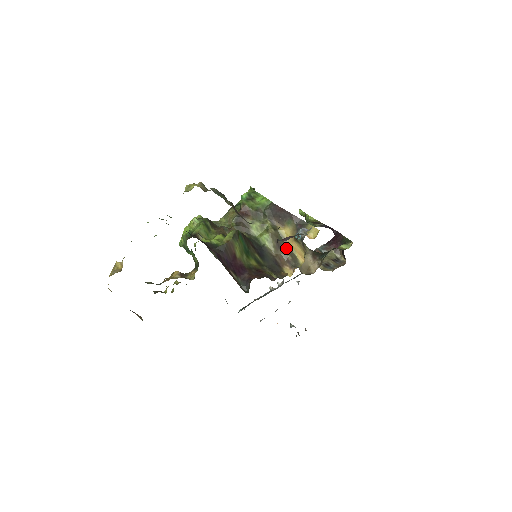
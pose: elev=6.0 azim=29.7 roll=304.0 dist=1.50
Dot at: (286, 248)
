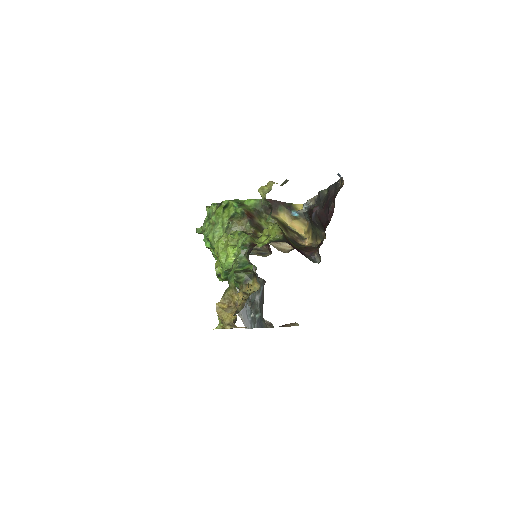
Dot at: (289, 229)
